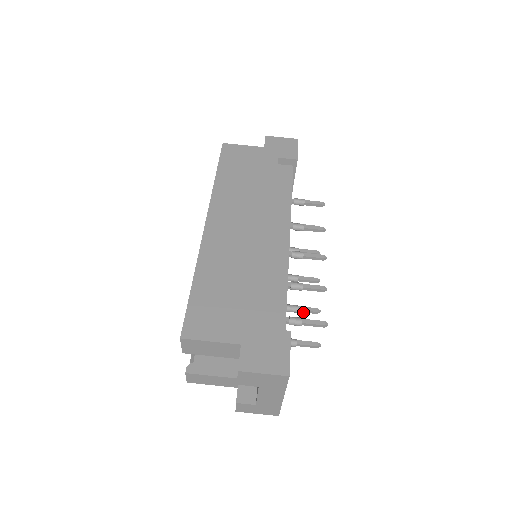
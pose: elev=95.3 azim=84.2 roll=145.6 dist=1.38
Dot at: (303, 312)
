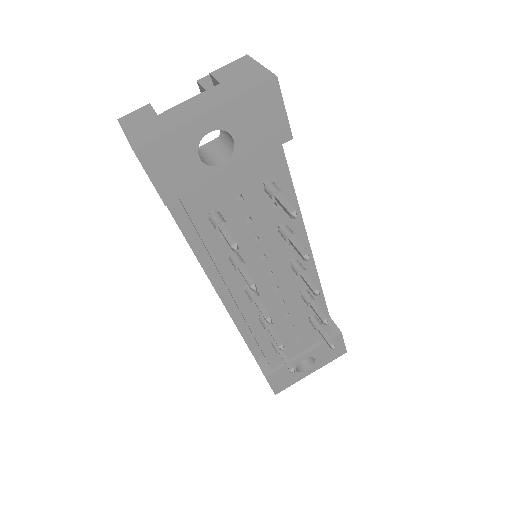
Dot at: (242, 272)
